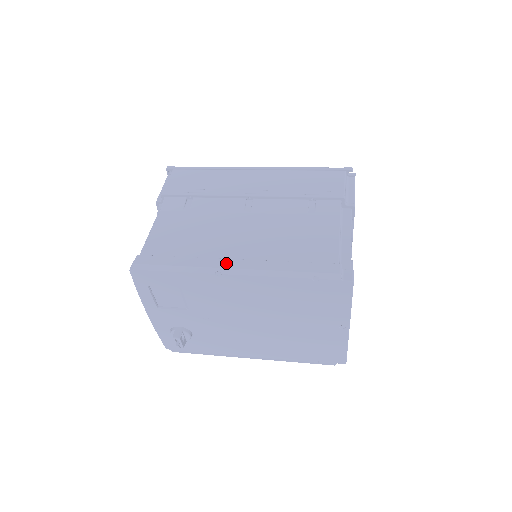
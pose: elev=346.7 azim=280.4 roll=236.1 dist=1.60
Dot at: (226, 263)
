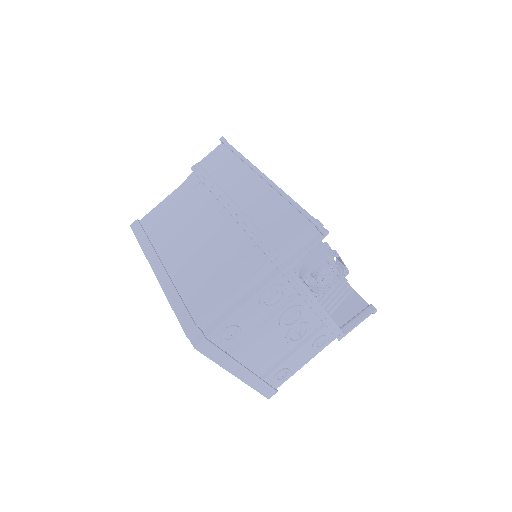
Dot at: (156, 264)
